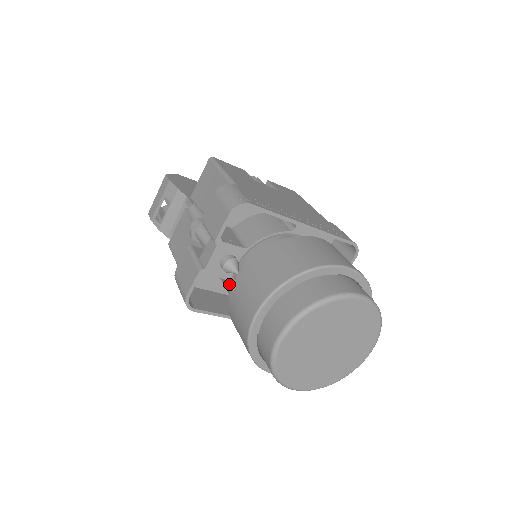
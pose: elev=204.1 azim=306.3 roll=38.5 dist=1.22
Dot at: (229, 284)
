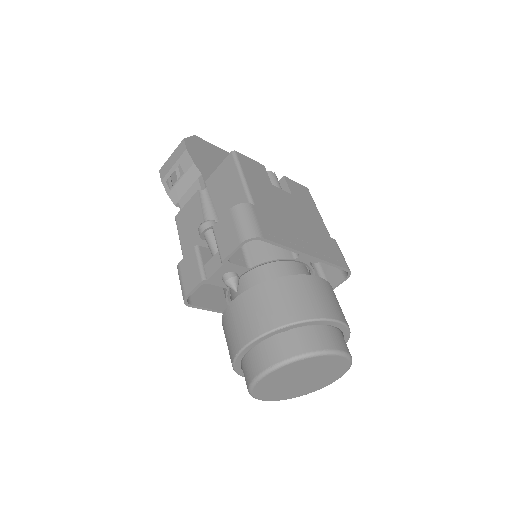
Dot at: (226, 291)
